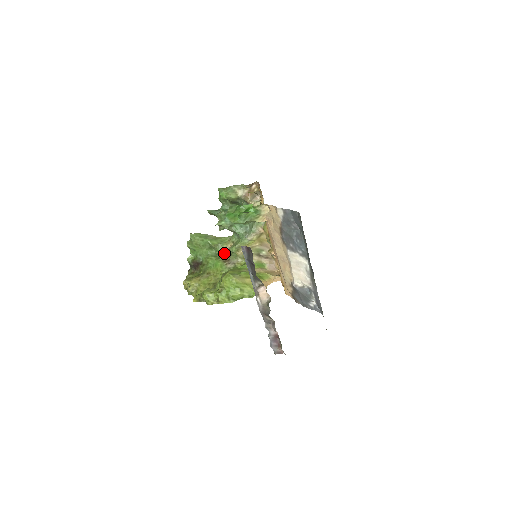
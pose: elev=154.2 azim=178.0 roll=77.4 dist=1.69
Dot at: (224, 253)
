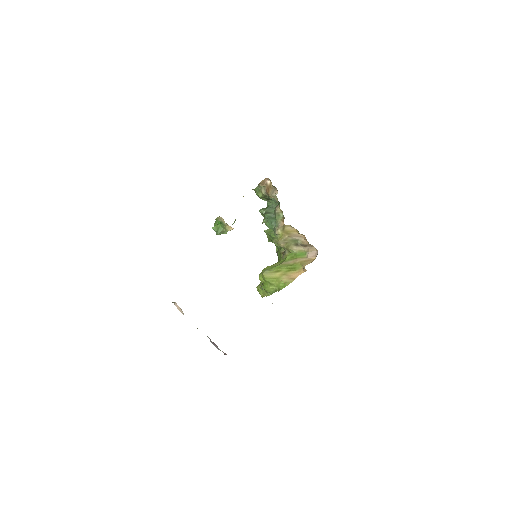
Dot at: occluded
